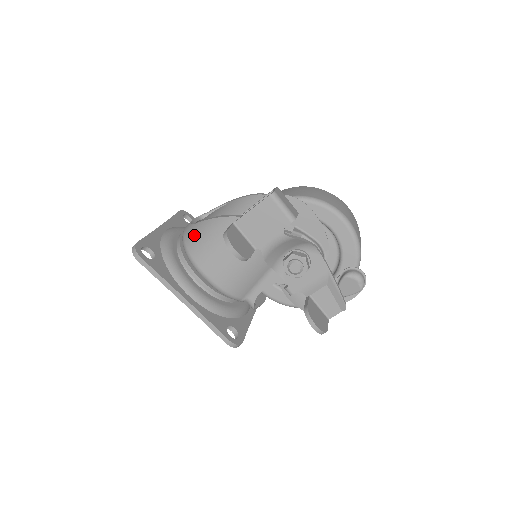
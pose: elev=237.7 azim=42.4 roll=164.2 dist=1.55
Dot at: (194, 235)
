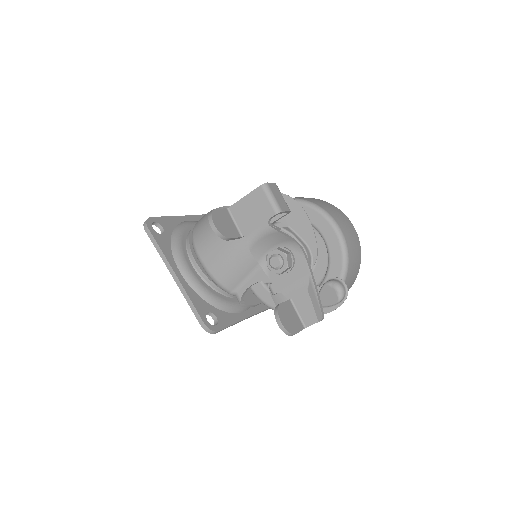
Dot at: (202, 222)
